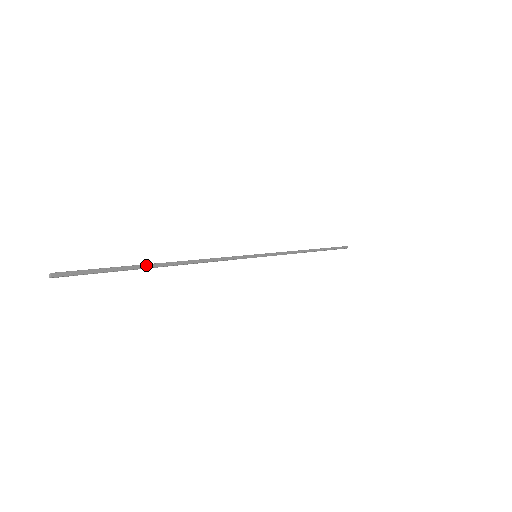
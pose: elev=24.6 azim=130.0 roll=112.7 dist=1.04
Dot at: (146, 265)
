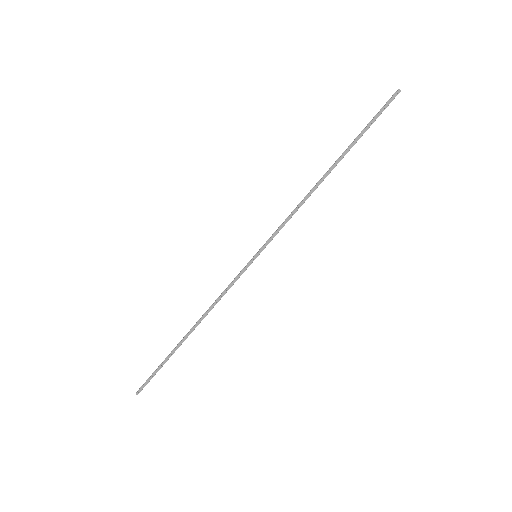
Dot at: (175, 349)
